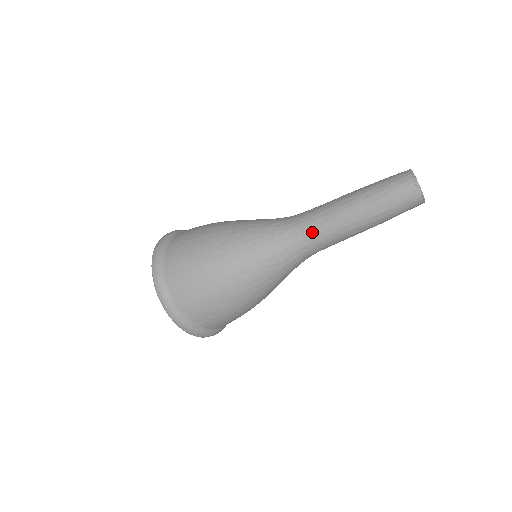
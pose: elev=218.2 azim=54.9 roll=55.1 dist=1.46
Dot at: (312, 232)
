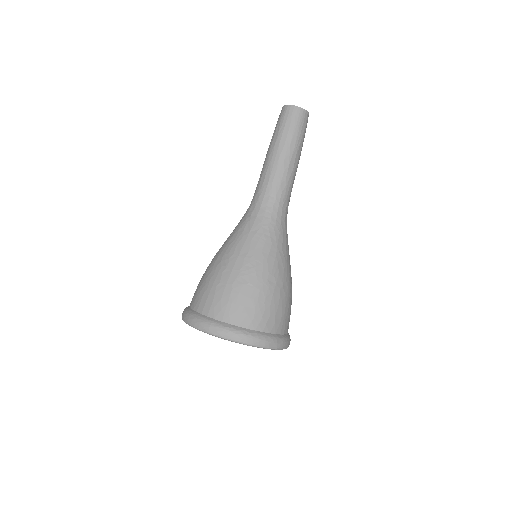
Dot at: (264, 189)
